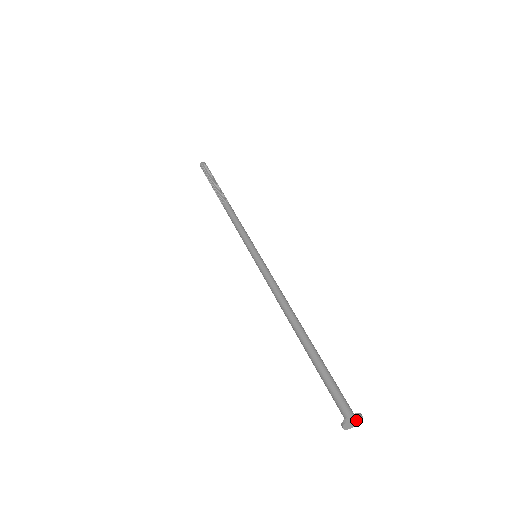
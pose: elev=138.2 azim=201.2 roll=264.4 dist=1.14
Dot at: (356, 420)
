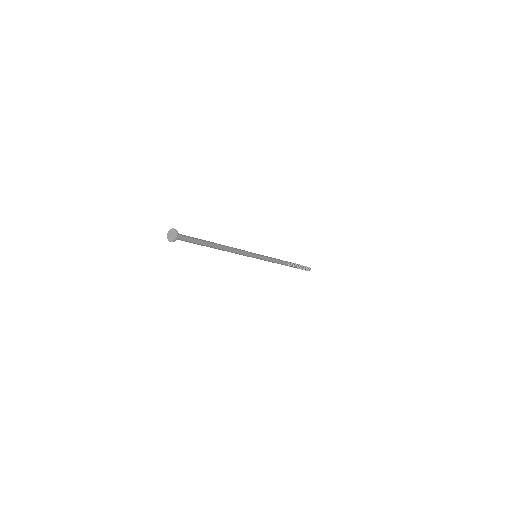
Dot at: (174, 235)
